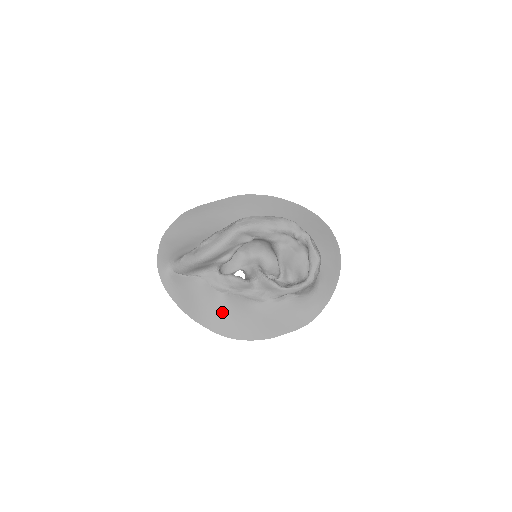
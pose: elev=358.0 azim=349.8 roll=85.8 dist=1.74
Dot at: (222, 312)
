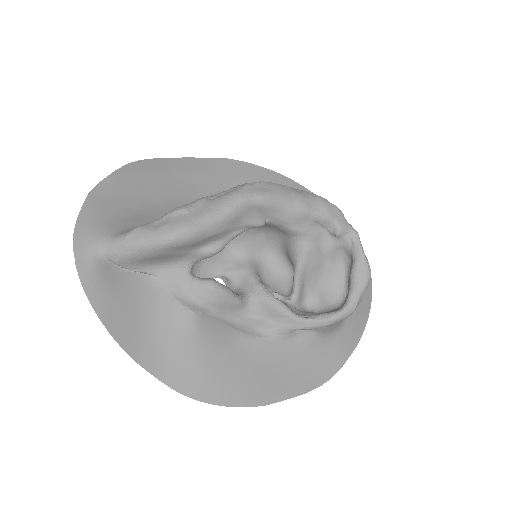
Dot at: (188, 348)
